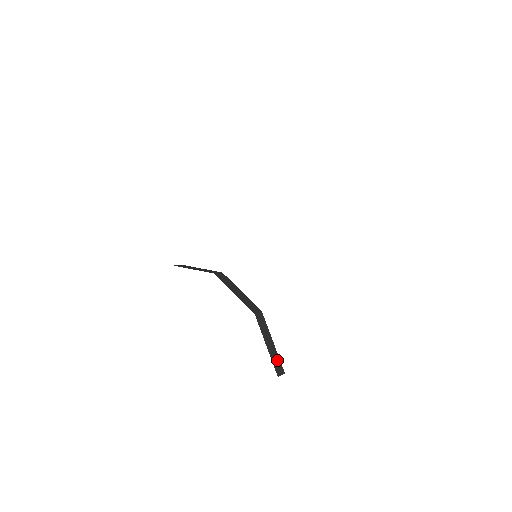
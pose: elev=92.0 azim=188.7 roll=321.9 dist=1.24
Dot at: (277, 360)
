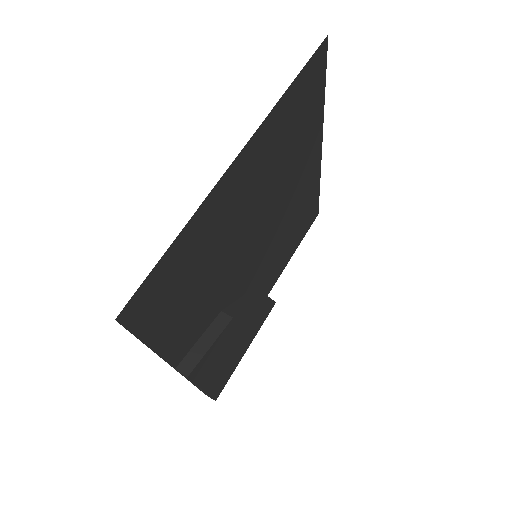
Dot at: (194, 360)
